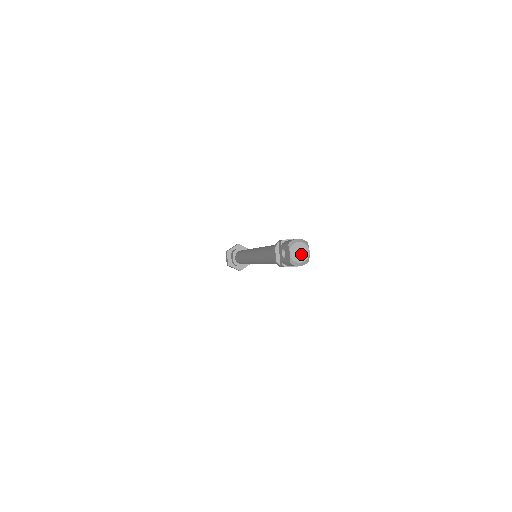
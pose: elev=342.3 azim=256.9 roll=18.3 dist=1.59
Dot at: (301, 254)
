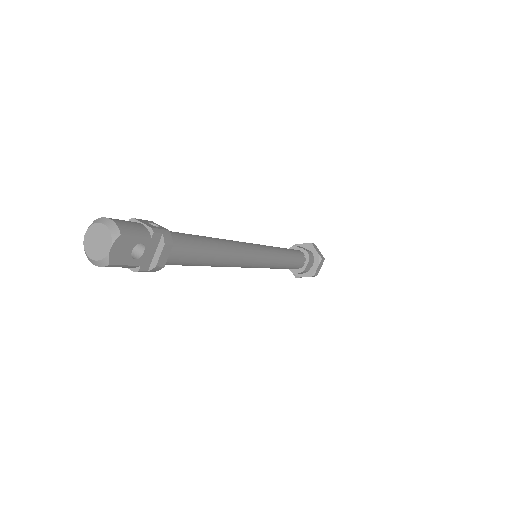
Dot at: (98, 245)
